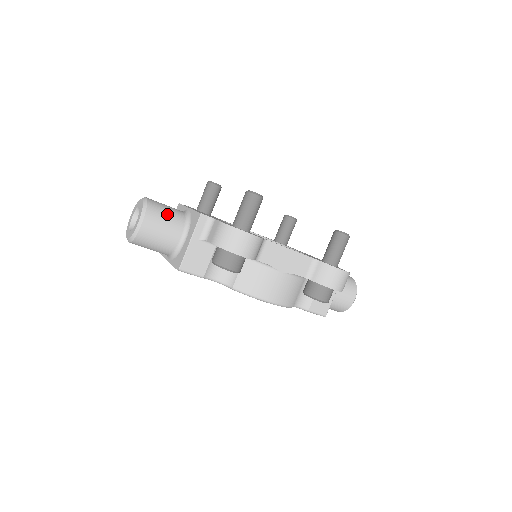
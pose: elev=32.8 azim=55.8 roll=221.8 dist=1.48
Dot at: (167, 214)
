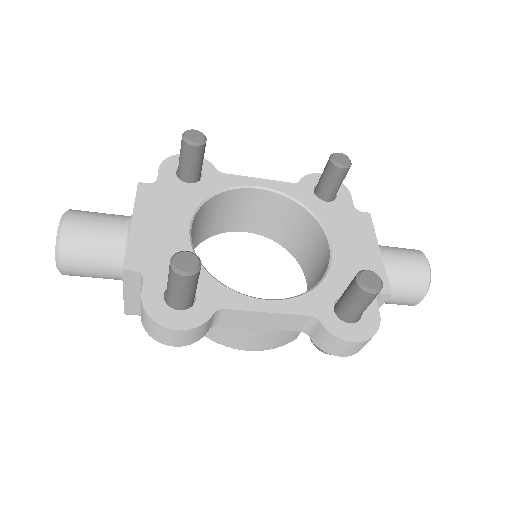
Dot at: (92, 250)
